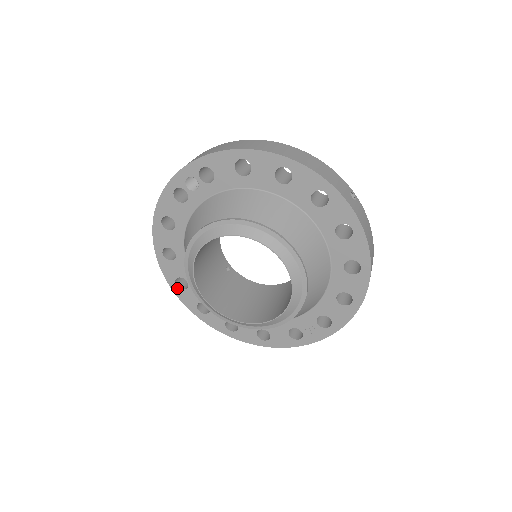
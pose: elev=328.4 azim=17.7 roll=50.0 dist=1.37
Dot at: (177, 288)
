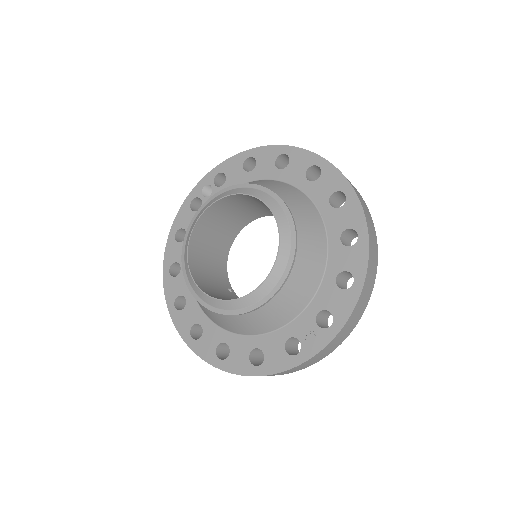
Dot at: (175, 310)
